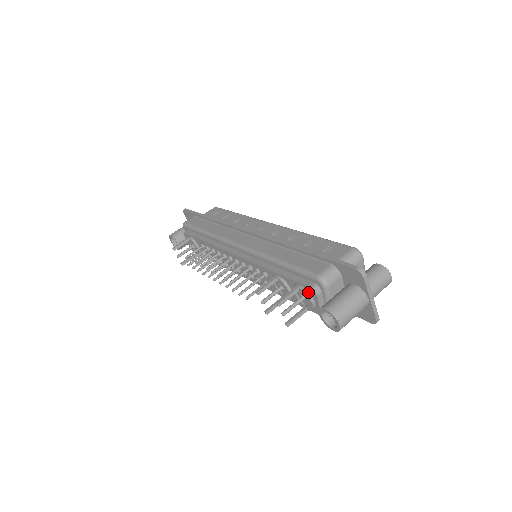
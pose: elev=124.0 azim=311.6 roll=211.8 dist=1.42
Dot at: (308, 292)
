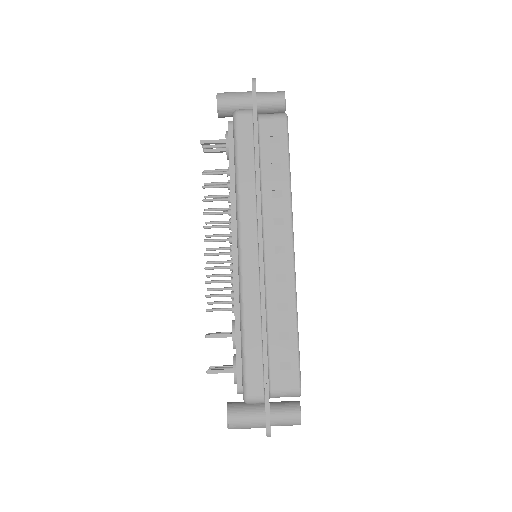
Dot at: (237, 381)
